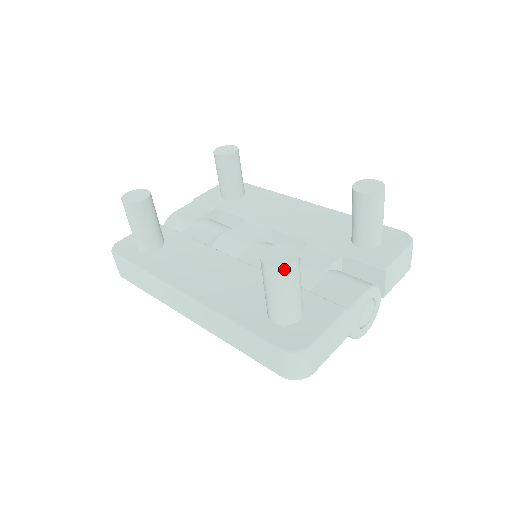
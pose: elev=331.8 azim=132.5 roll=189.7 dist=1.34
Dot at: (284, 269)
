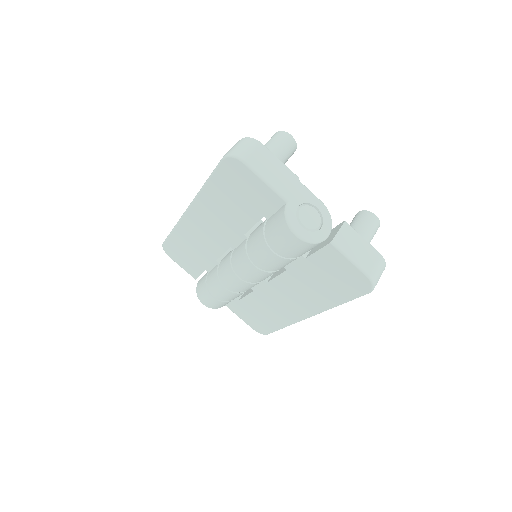
Dot at: (283, 133)
